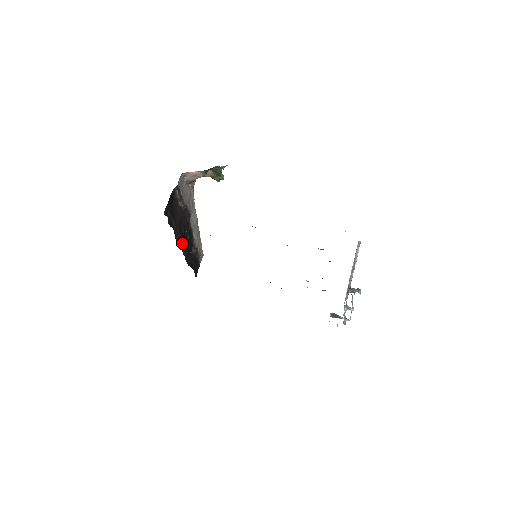
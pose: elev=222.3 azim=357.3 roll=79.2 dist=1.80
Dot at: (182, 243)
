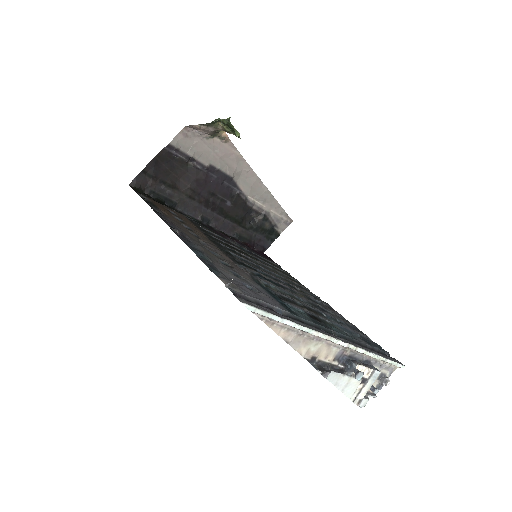
Dot at: (207, 212)
